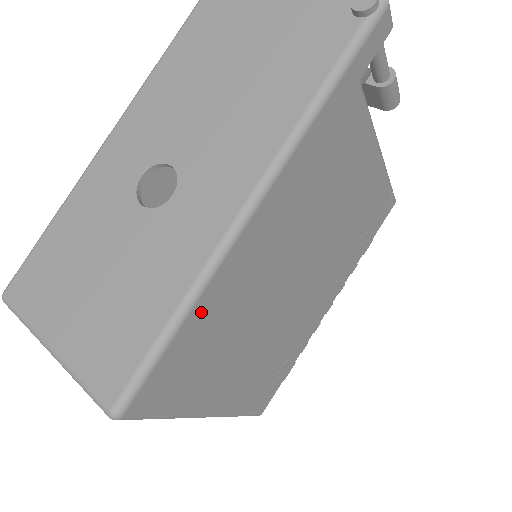
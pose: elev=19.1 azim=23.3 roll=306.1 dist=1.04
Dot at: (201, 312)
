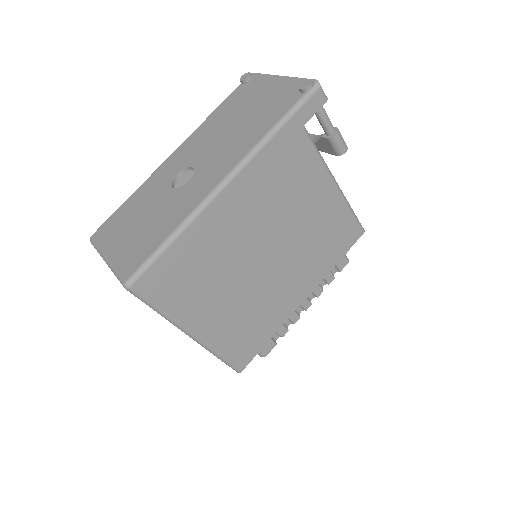
Dot at: (187, 240)
